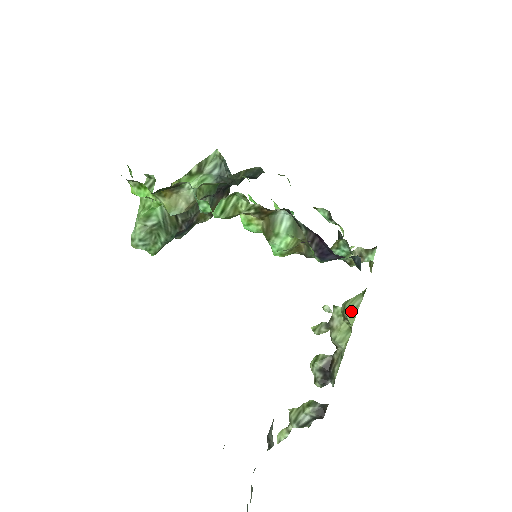
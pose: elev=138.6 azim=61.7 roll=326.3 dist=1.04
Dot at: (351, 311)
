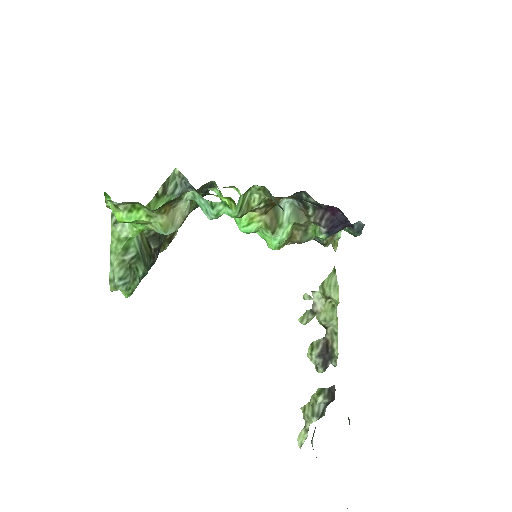
Dot at: (332, 289)
